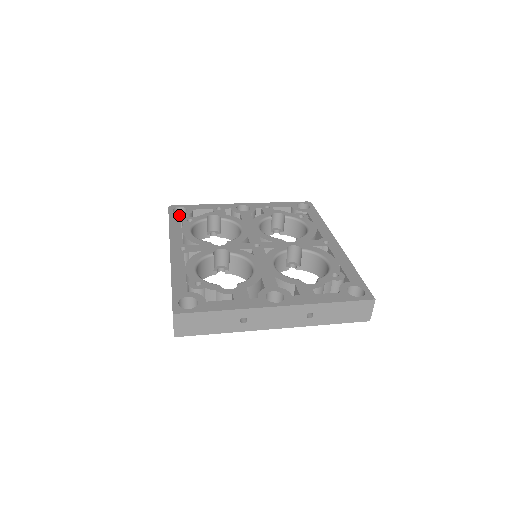
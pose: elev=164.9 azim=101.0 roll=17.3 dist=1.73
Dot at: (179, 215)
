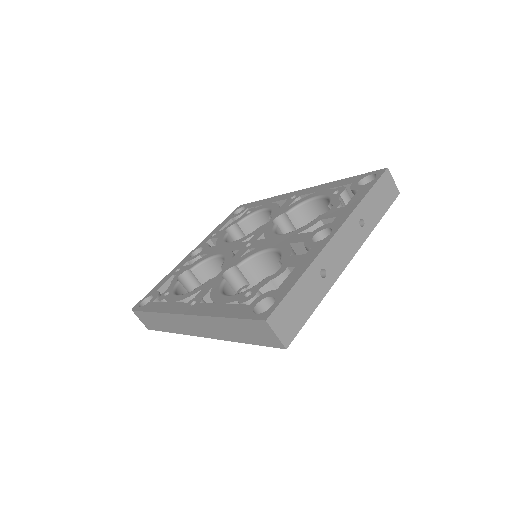
Dot at: (151, 302)
